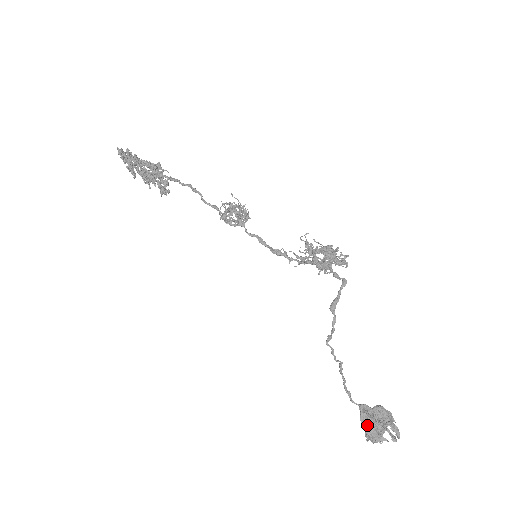
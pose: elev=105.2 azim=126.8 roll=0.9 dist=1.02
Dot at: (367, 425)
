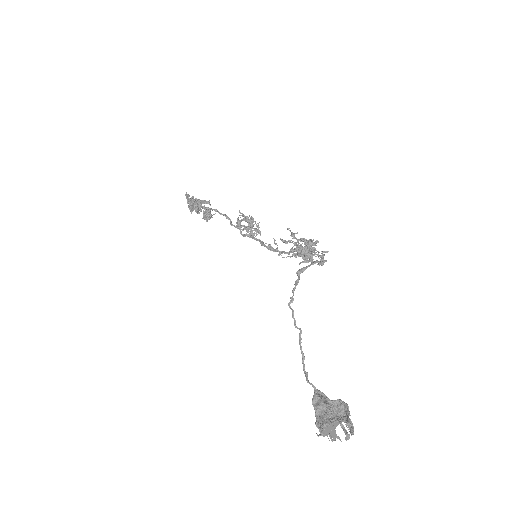
Dot at: (318, 407)
